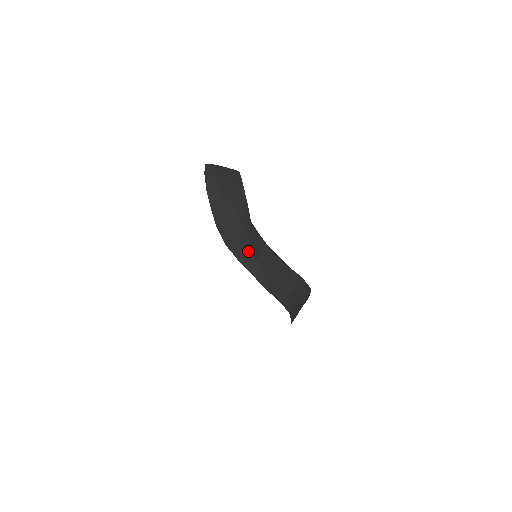
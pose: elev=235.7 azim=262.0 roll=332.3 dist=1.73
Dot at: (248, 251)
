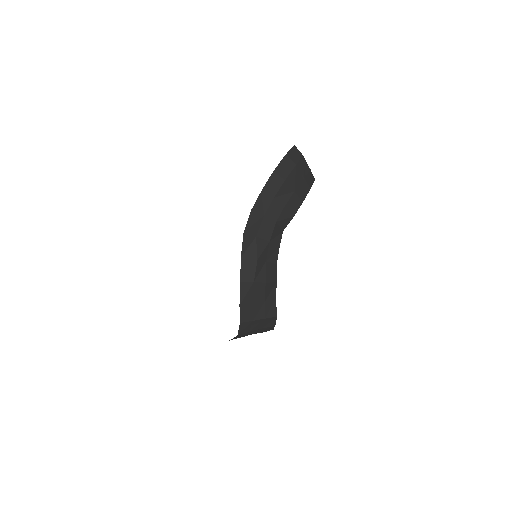
Dot at: (257, 256)
